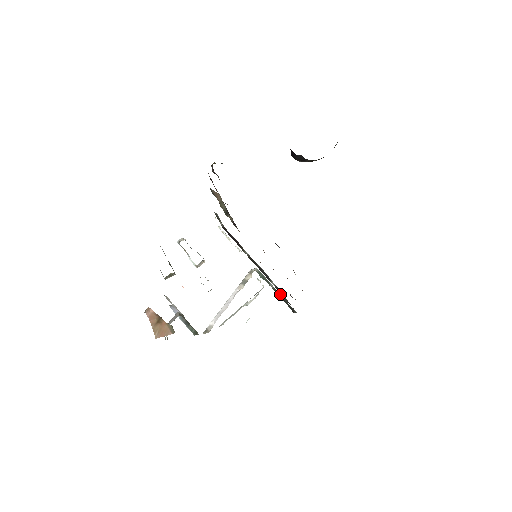
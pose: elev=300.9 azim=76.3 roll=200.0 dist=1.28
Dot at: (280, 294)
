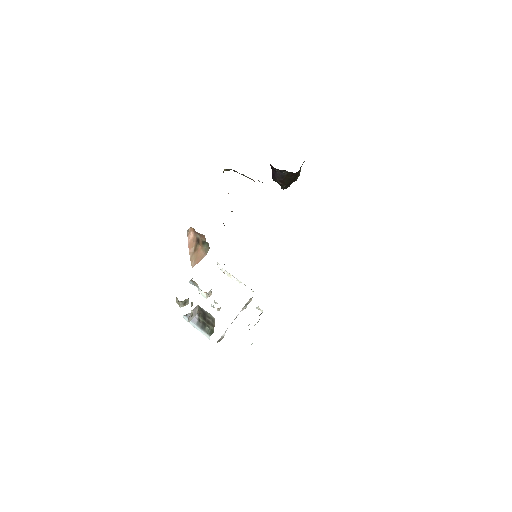
Dot at: occluded
